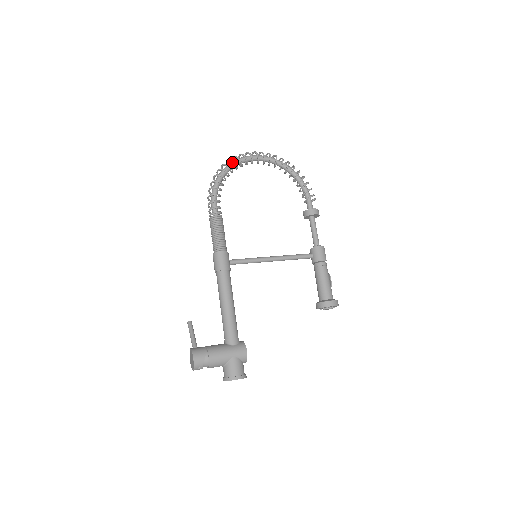
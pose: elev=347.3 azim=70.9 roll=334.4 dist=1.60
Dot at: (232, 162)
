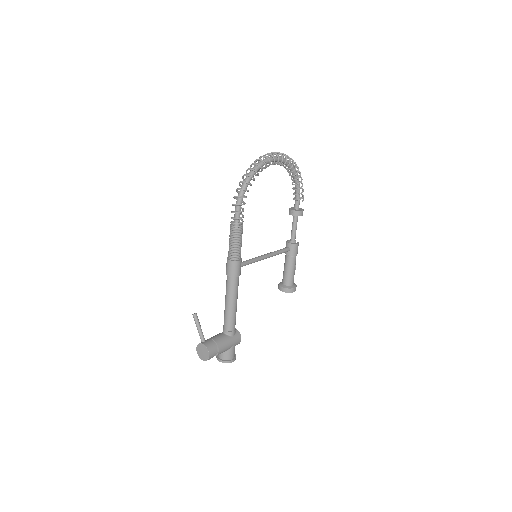
Dot at: occluded
